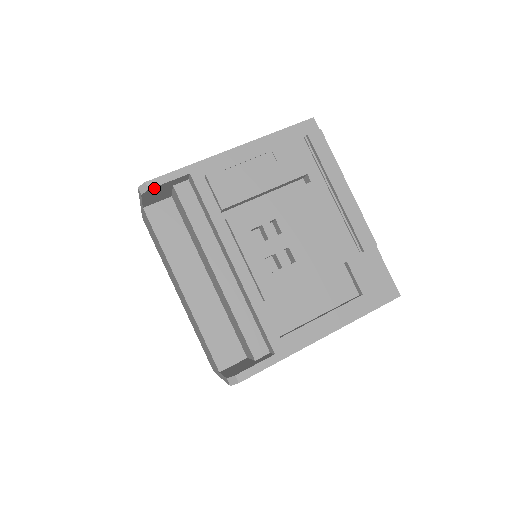
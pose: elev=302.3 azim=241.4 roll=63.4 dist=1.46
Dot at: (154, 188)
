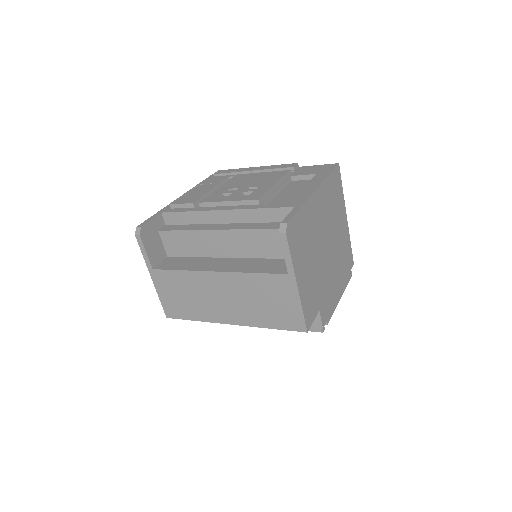
Dot at: (145, 227)
